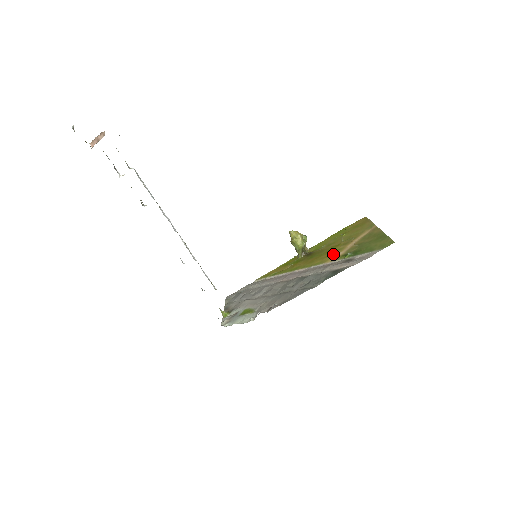
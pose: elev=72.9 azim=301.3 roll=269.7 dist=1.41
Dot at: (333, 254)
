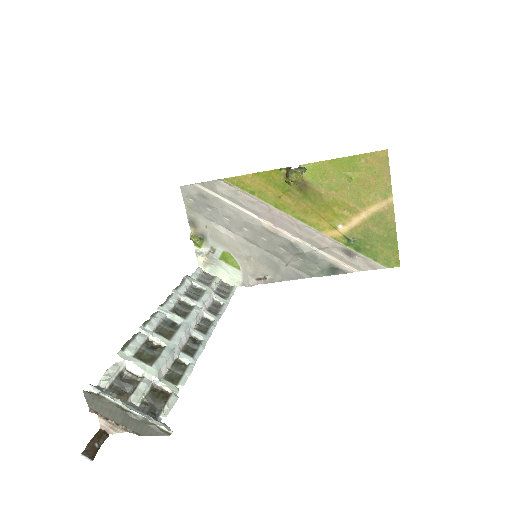
Dot at: (334, 222)
